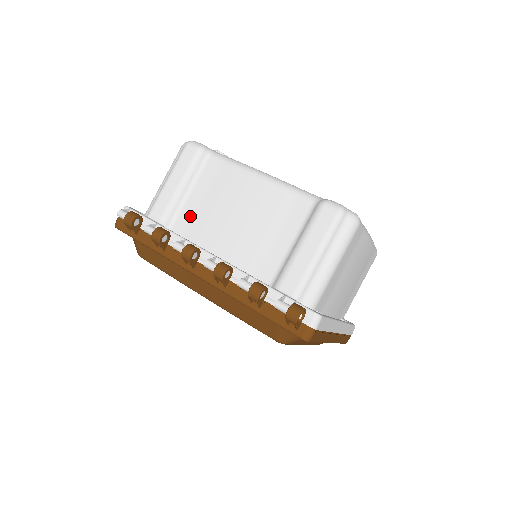
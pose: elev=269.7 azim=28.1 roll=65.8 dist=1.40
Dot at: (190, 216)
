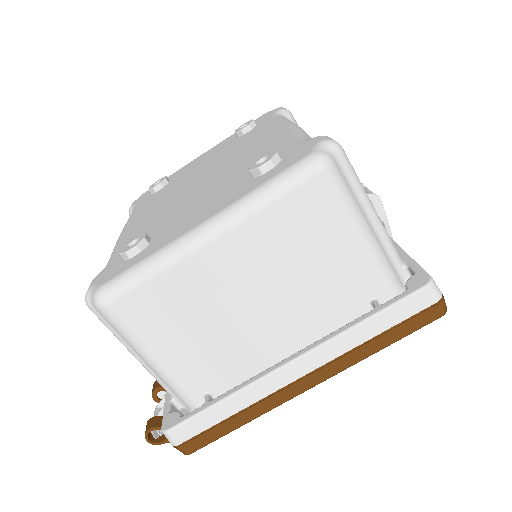
Dot at: occluded
